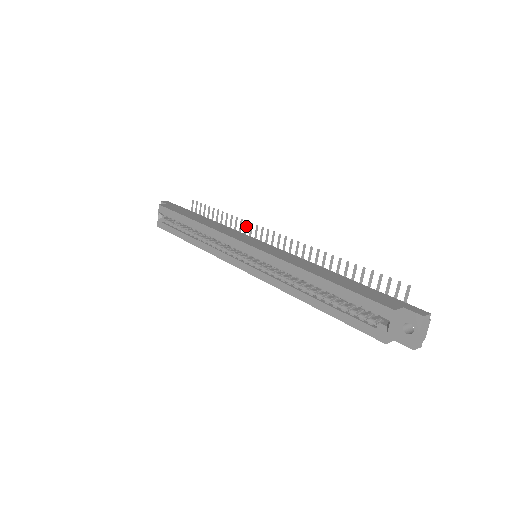
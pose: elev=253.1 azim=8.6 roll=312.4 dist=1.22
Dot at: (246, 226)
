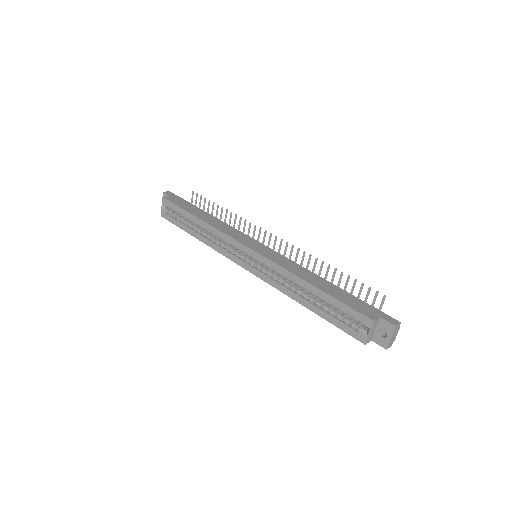
Dot at: (245, 224)
